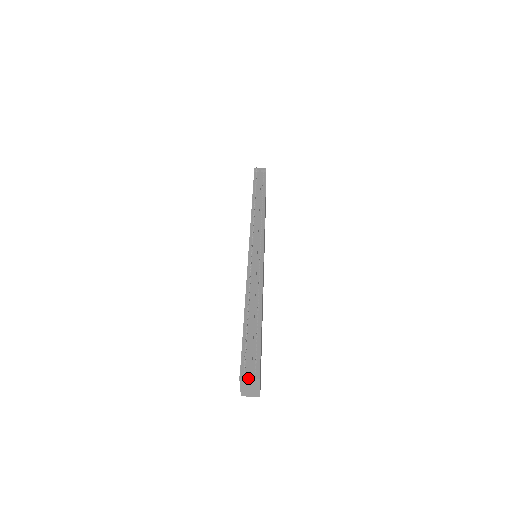
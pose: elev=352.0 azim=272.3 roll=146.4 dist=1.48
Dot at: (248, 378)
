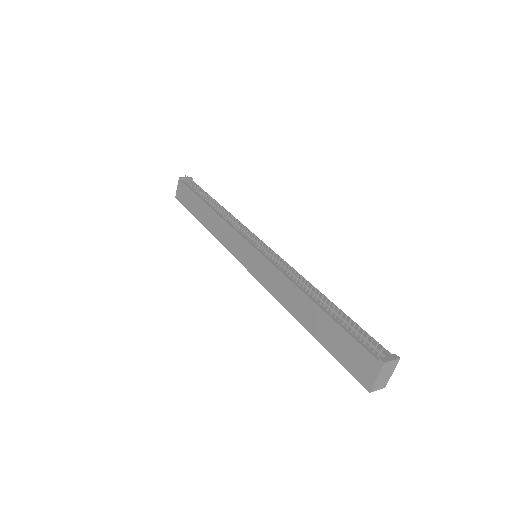
Dot at: (391, 360)
